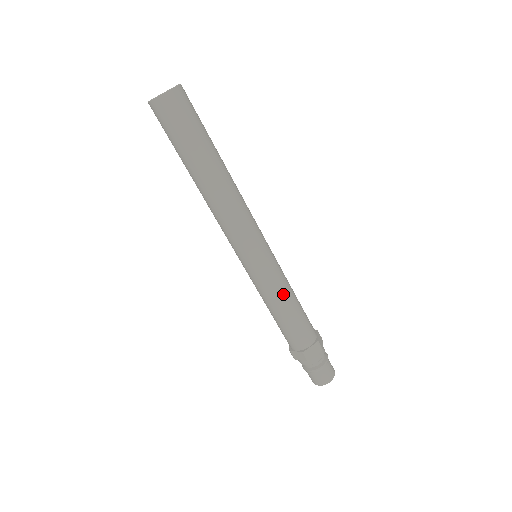
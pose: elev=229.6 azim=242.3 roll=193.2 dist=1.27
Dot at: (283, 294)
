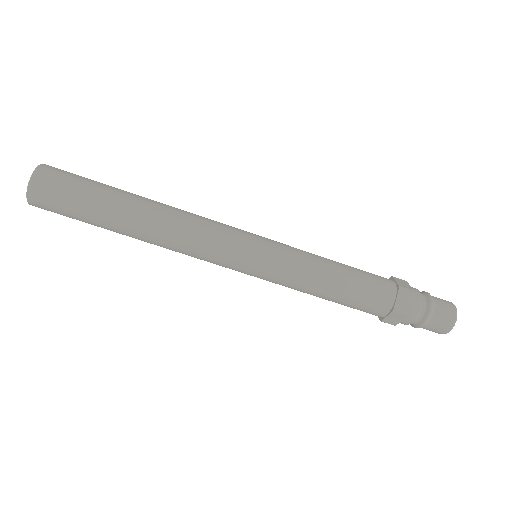
Dot at: (307, 287)
